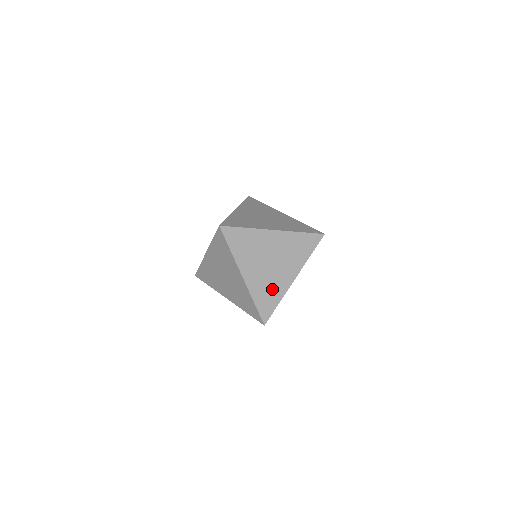
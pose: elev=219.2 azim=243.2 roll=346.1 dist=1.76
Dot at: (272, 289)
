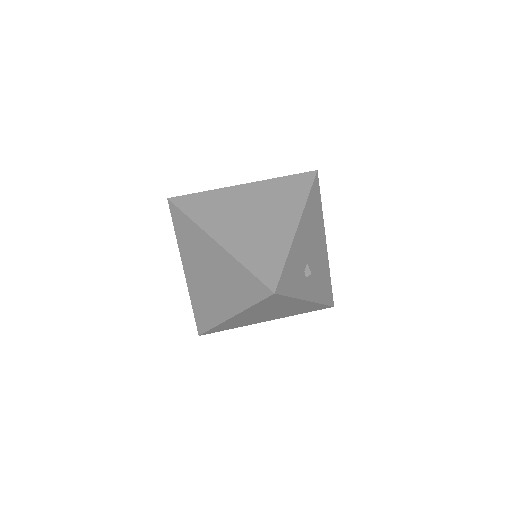
Dot at: (267, 244)
